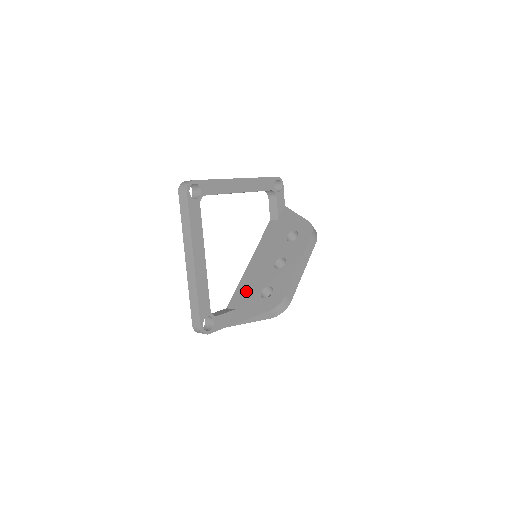
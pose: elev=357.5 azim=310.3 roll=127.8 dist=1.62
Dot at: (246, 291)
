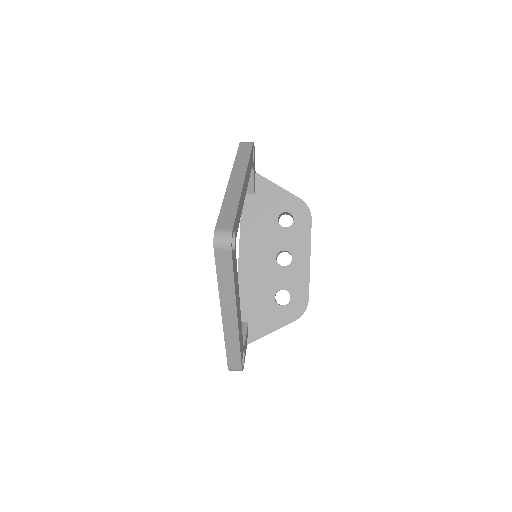
Dot at: (253, 297)
